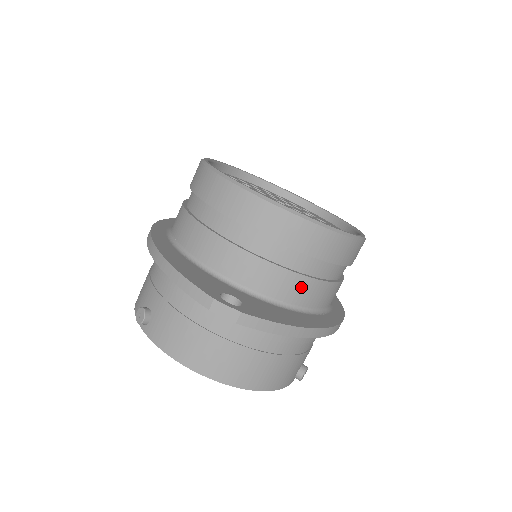
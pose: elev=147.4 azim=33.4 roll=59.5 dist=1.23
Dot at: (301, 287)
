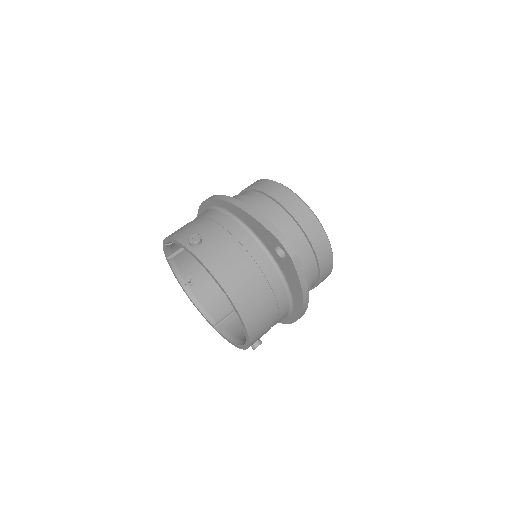
Dot at: occluded
